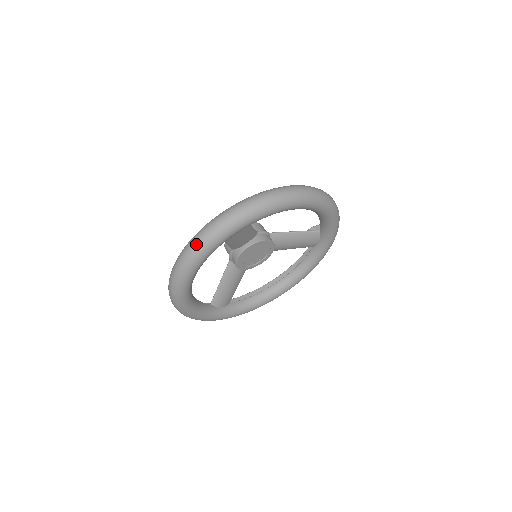
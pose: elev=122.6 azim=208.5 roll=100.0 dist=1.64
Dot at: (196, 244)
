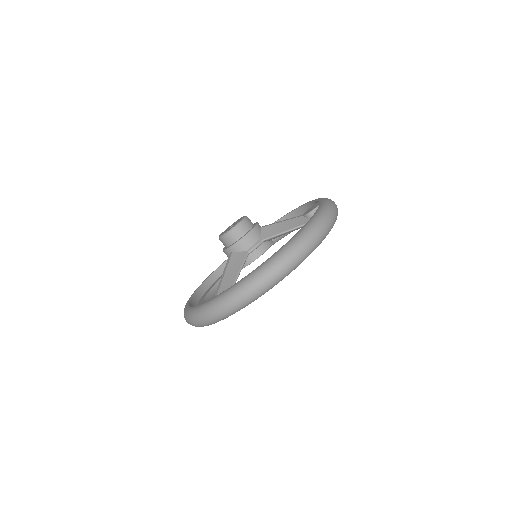
Dot at: (193, 325)
